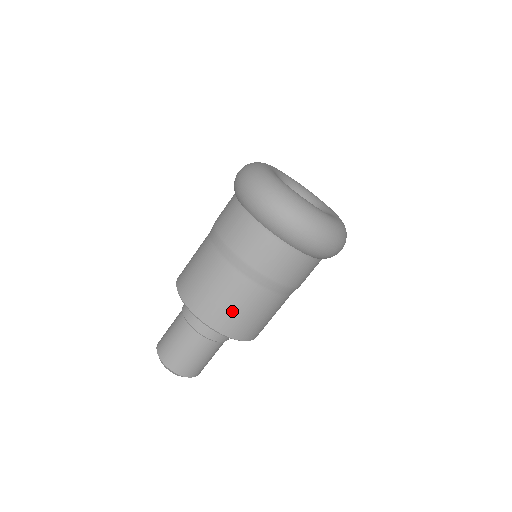
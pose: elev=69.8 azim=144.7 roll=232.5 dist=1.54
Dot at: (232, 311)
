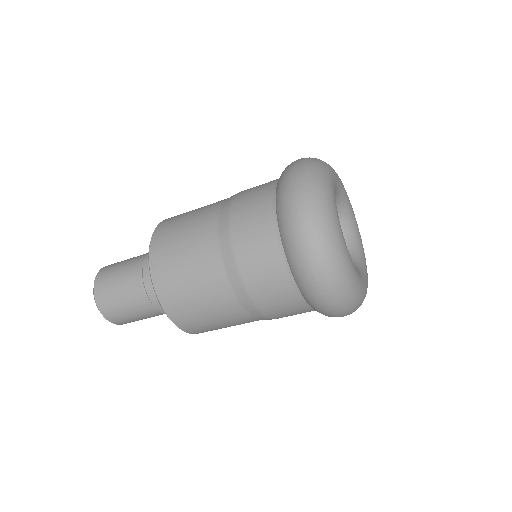
Dot at: (182, 277)
